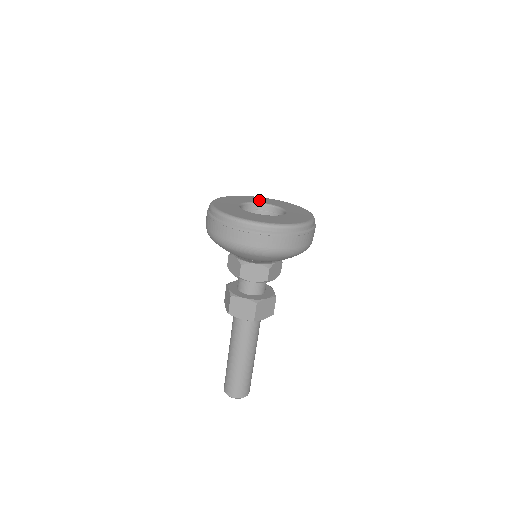
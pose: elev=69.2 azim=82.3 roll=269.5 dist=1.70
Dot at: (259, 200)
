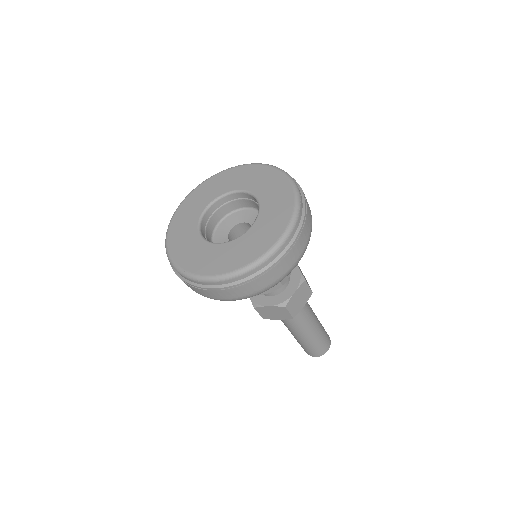
Dot at: (221, 186)
